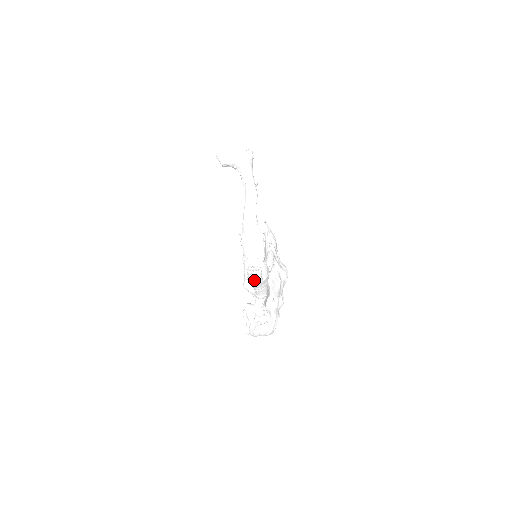
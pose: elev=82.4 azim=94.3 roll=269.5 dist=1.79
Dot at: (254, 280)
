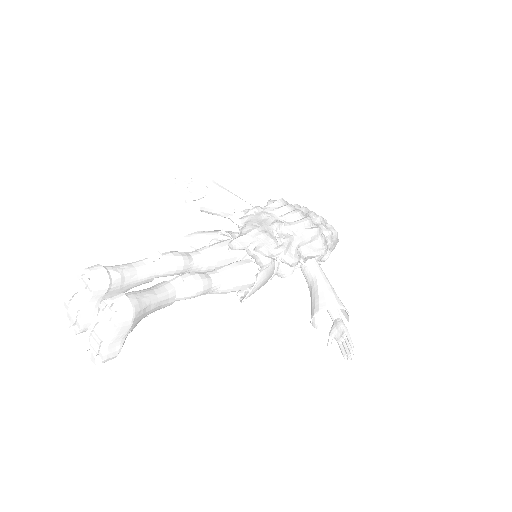
Dot at: (310, 294)
